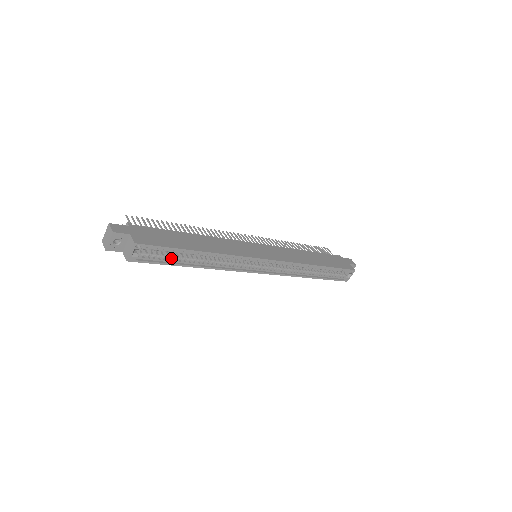
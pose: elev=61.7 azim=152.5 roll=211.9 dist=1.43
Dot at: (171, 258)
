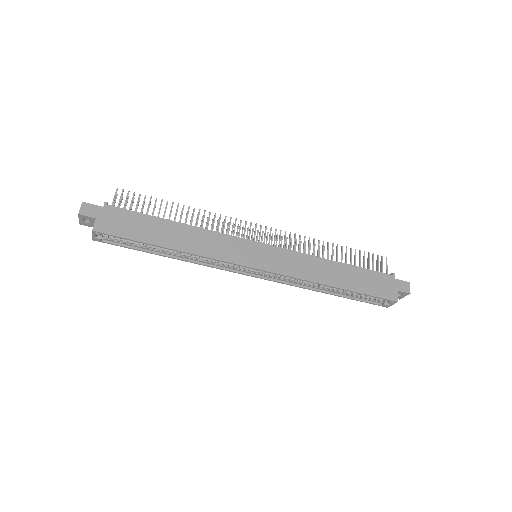
Dot at: (141, 245)
